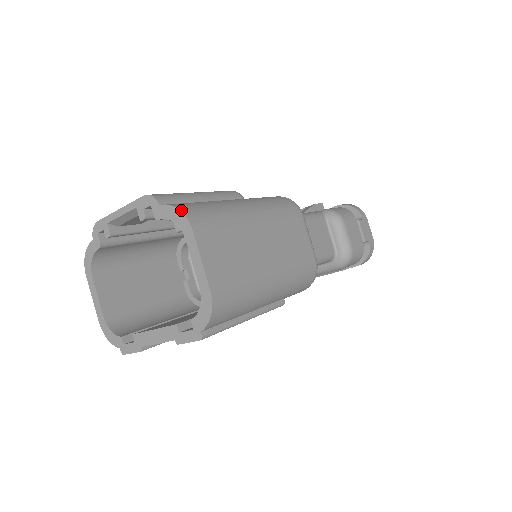
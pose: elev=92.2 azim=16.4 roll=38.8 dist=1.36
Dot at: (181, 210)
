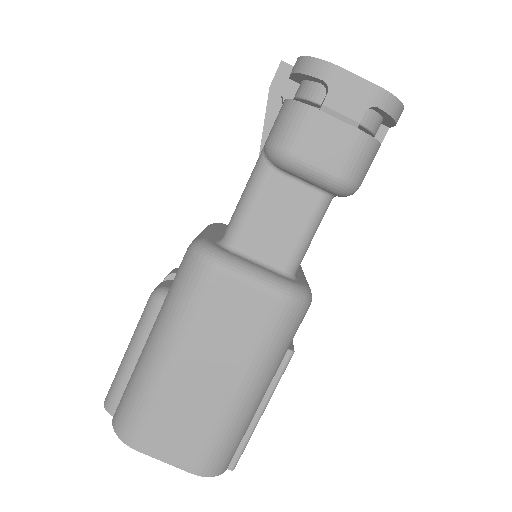
Dot at: (118, 434)
